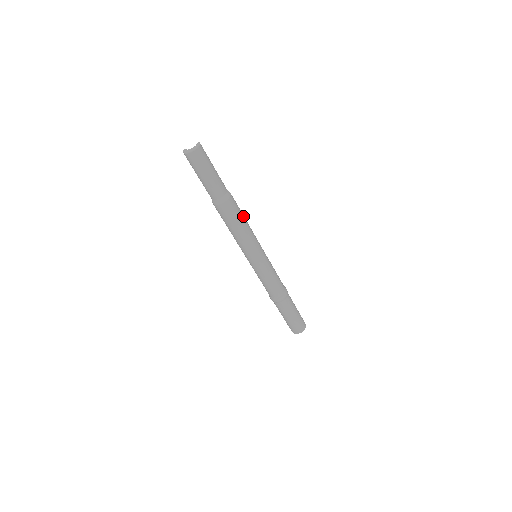
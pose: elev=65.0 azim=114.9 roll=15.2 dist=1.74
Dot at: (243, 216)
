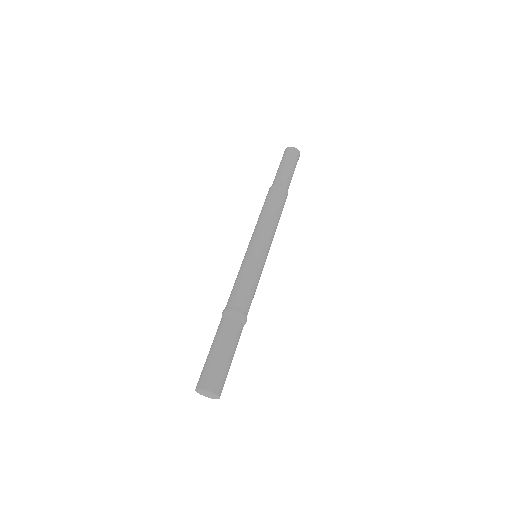
Dot at: occluded
